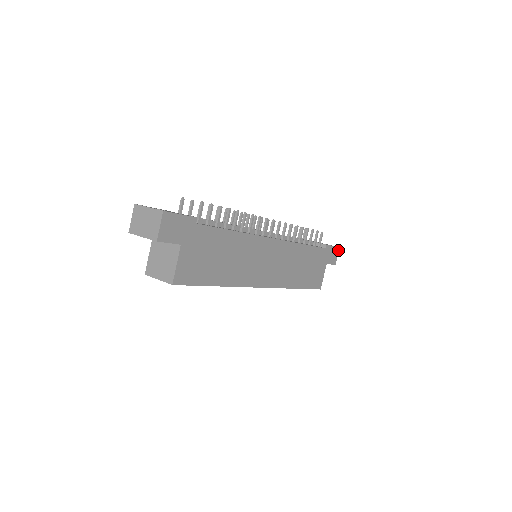
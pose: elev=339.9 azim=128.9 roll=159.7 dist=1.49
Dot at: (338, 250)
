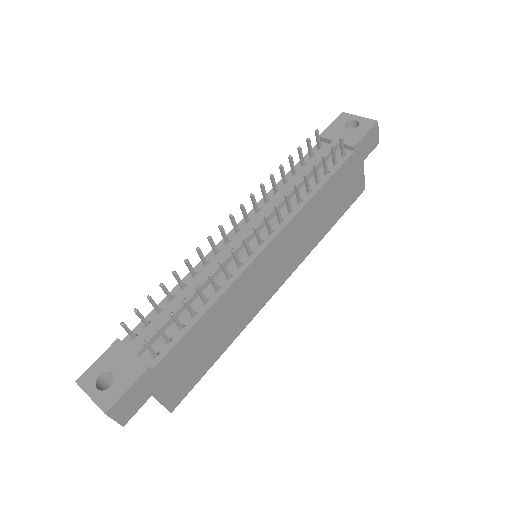
Dot at: (377, 126)
